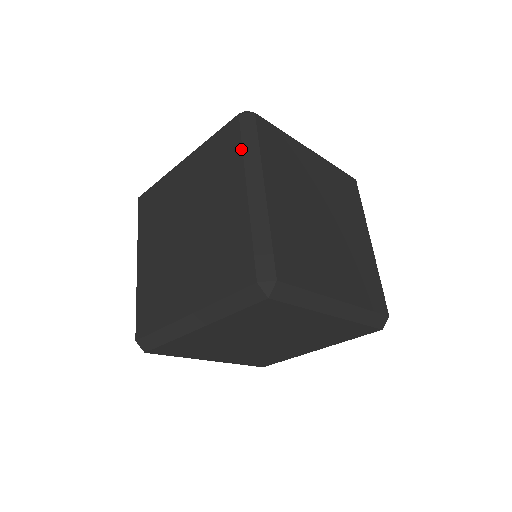
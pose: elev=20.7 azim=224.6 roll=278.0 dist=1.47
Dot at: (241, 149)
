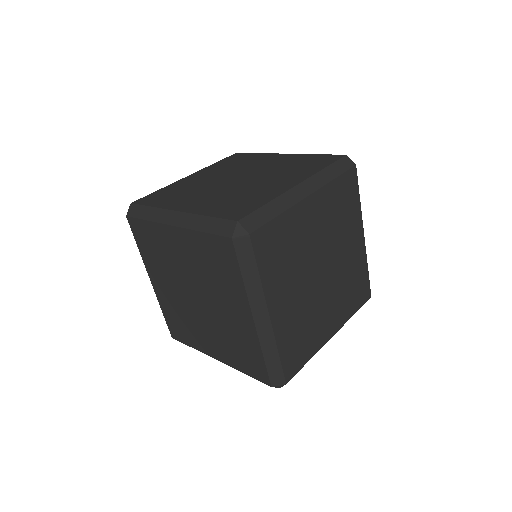
Dot at: (241, 279)
